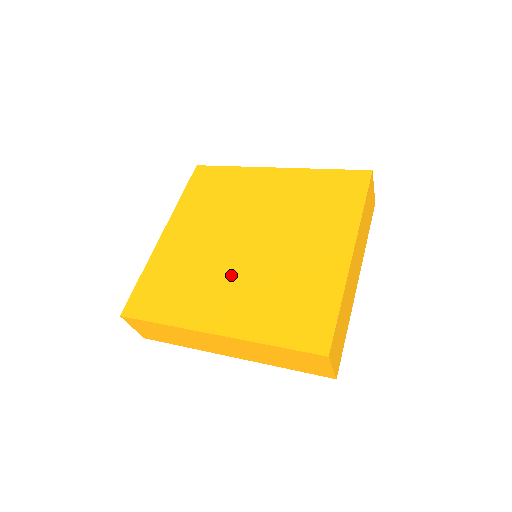
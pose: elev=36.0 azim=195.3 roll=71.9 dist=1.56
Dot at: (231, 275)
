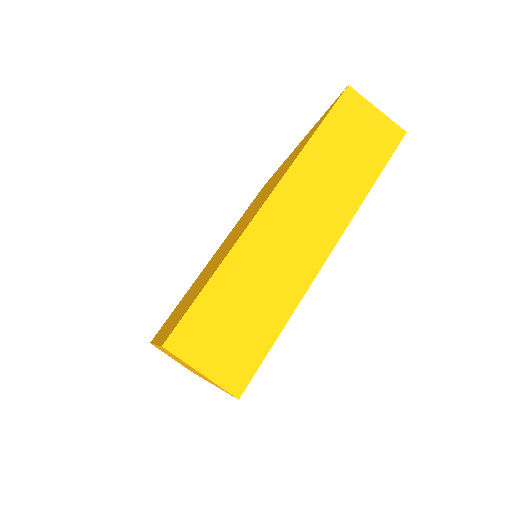
Dot at: (238, 231)
